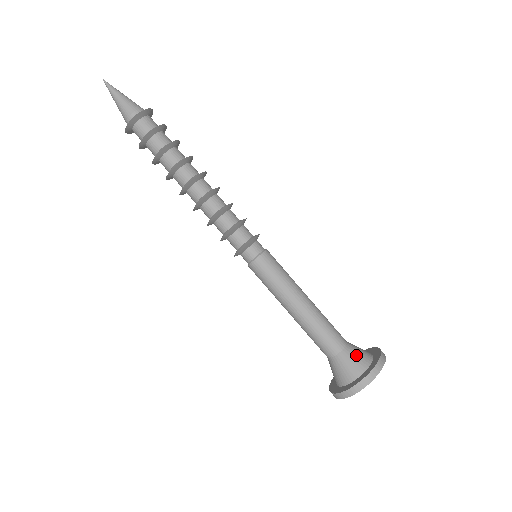
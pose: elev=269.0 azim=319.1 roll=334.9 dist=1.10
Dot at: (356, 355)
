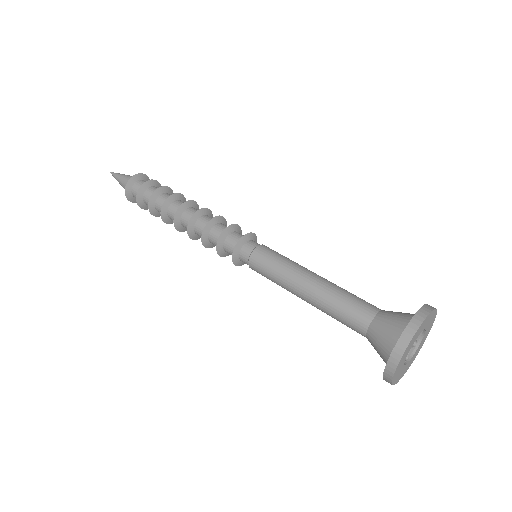
Dot at: (399, 312)
